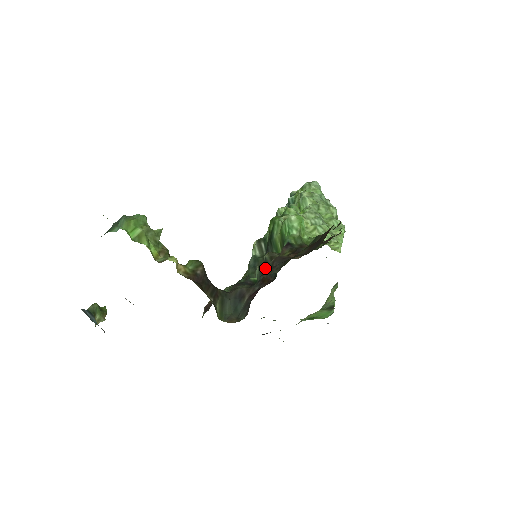
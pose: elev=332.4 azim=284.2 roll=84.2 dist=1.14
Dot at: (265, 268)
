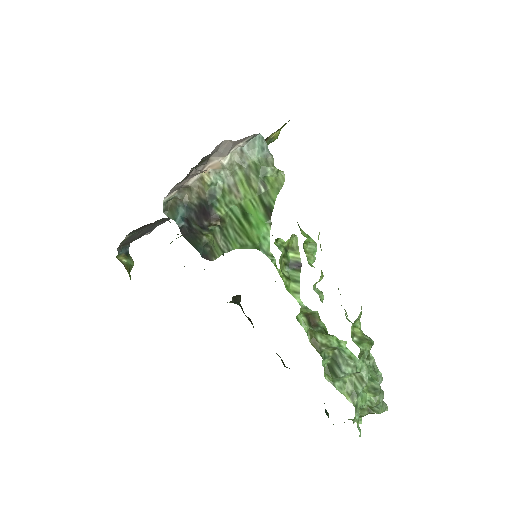
Dot at: occluded
